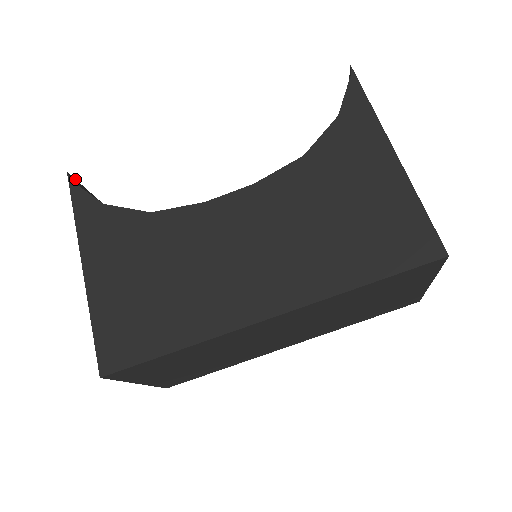
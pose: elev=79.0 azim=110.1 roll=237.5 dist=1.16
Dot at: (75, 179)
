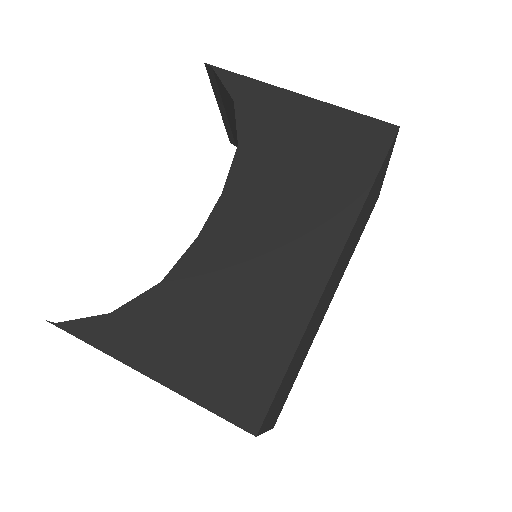
Dot at: occluded
